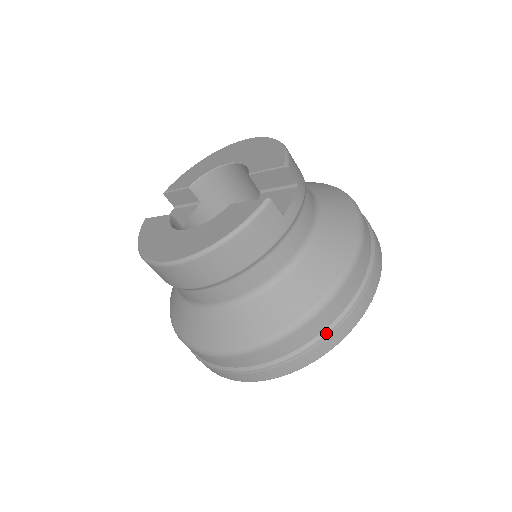
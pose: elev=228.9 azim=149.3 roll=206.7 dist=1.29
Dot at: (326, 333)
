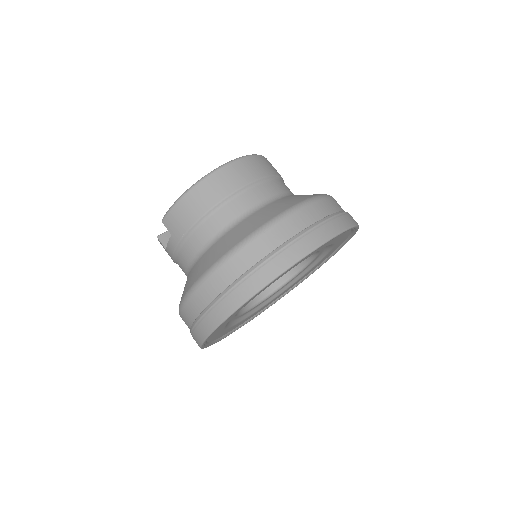
Dot at: occluded
